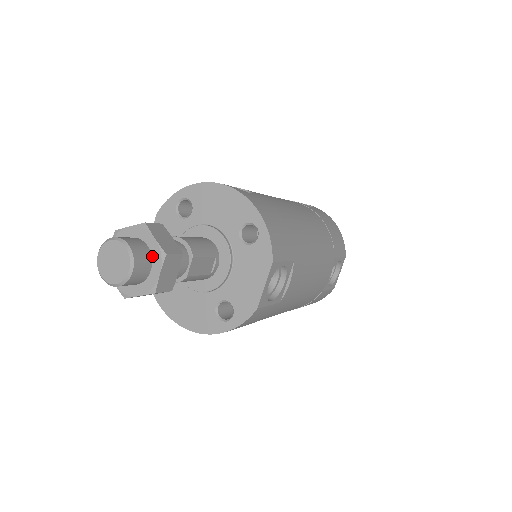
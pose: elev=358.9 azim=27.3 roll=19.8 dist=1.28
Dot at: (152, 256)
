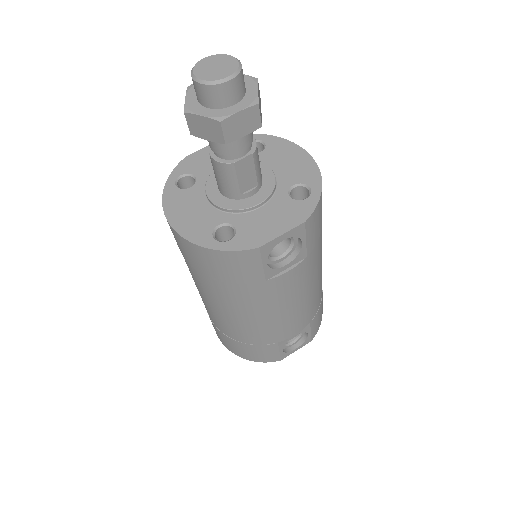
Dot at: (244, 98)
